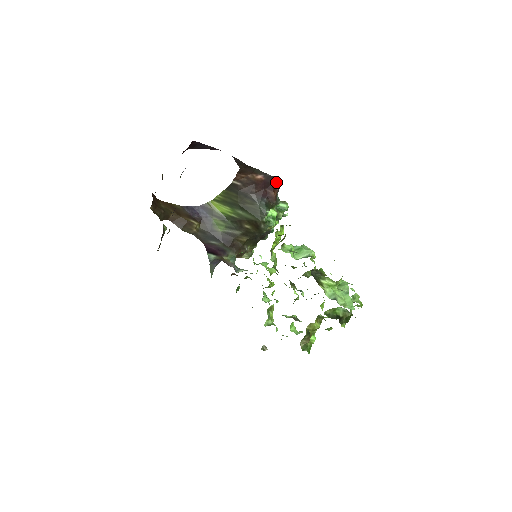
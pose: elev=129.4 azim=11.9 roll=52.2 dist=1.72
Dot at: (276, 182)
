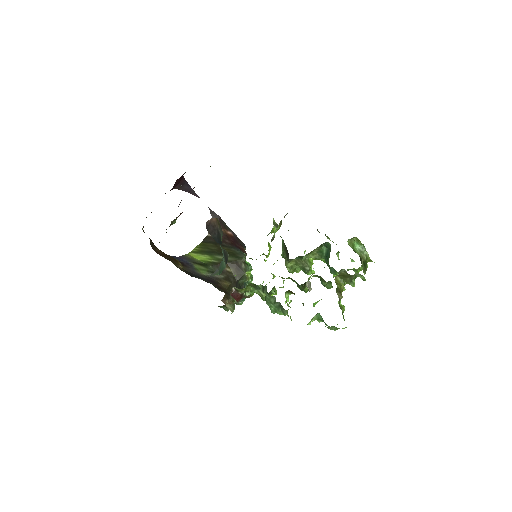
Dot at: (241, 244)
